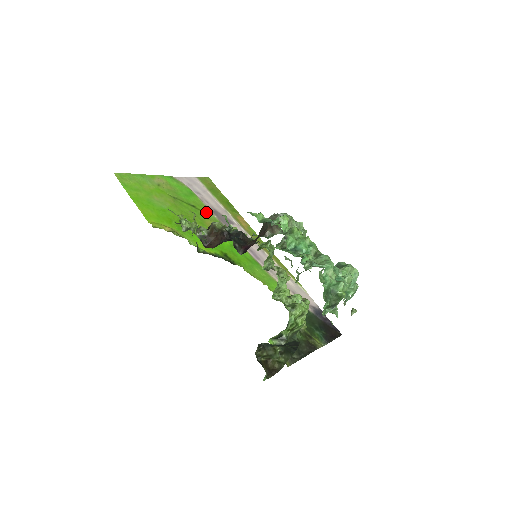
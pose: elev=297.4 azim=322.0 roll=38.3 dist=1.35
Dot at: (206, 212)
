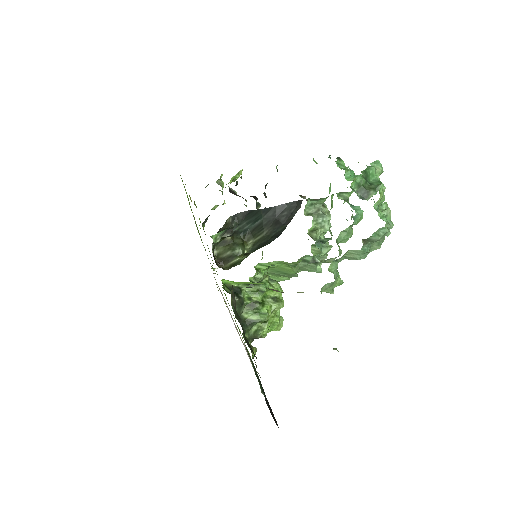
Dot at: occluded
